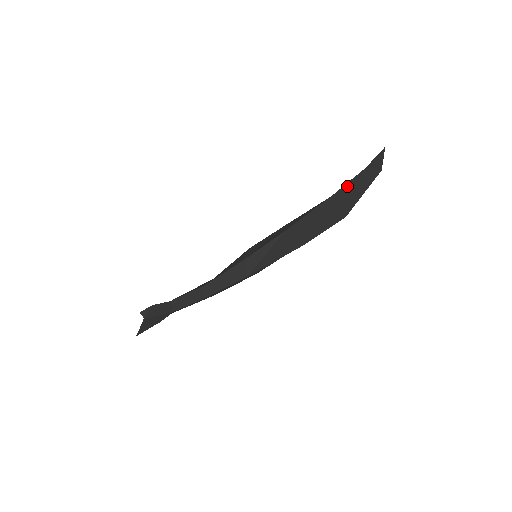
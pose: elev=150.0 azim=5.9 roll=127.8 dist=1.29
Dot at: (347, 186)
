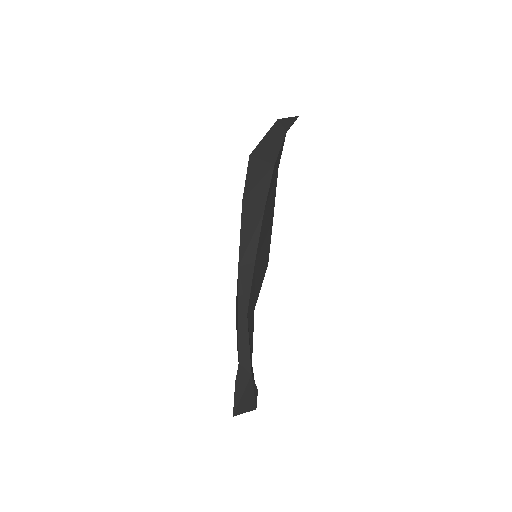
Dot at: occluded
